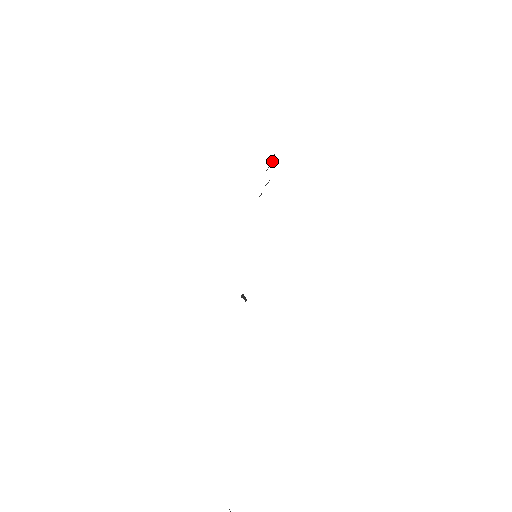
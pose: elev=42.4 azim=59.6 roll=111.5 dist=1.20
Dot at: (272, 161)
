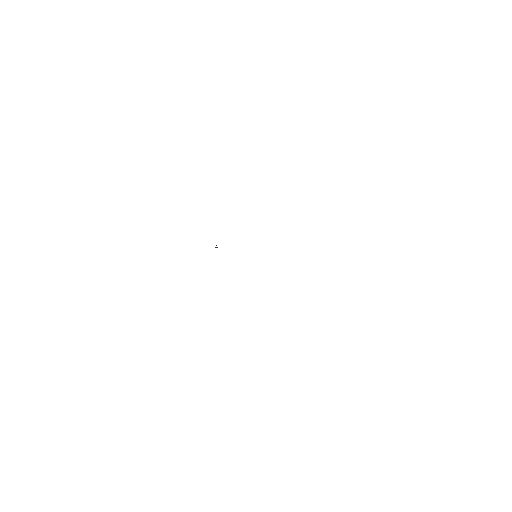
Dot at: occluded
